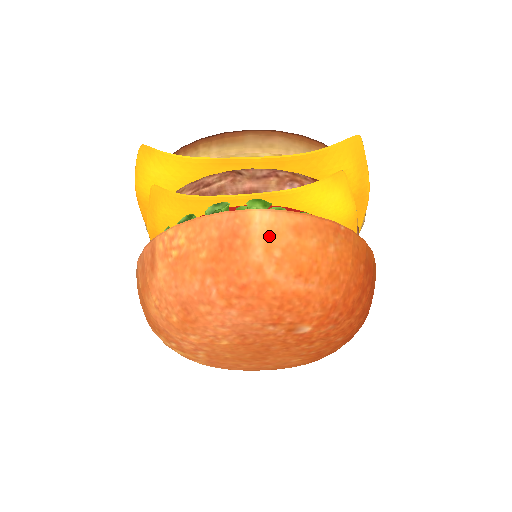
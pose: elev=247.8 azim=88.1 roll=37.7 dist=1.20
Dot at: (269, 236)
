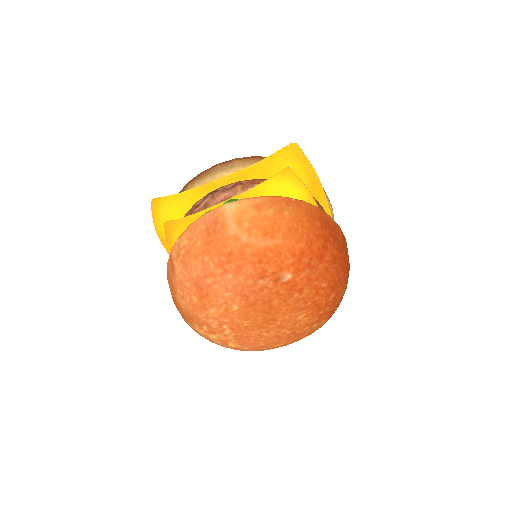
Dot at: (238, 216)
